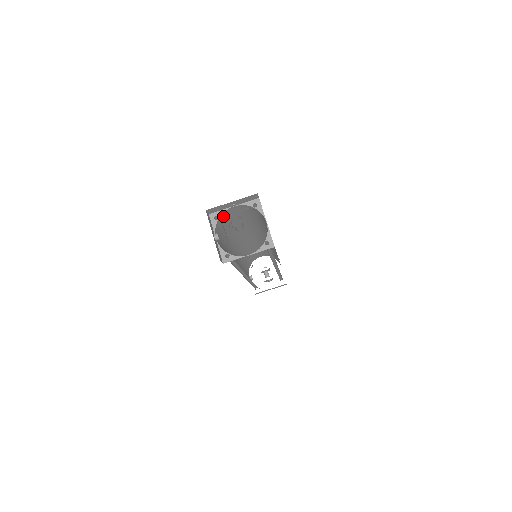
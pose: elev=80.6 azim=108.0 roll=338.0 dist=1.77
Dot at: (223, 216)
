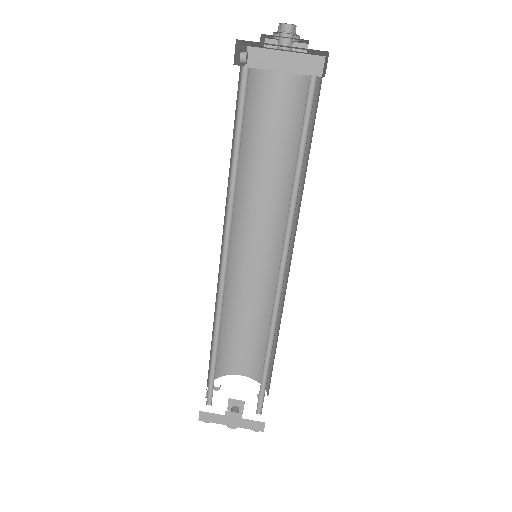
Dot at: occluded
